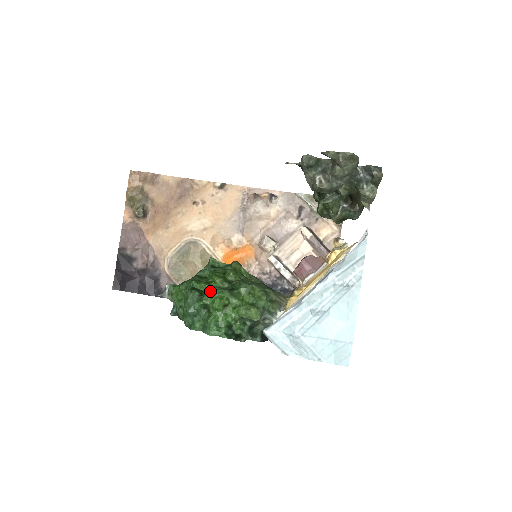
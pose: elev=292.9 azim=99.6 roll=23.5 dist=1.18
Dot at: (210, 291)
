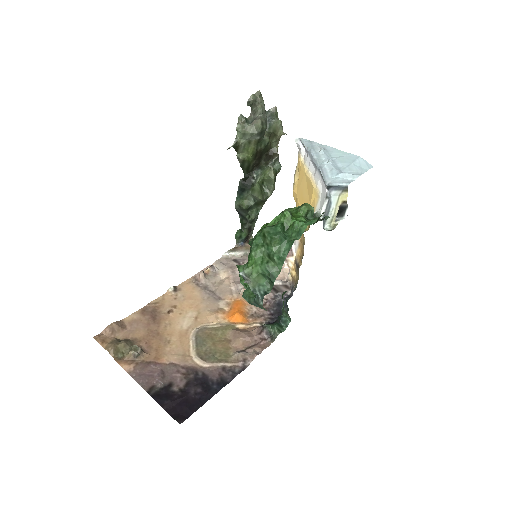
Dot at: (273, 223)
